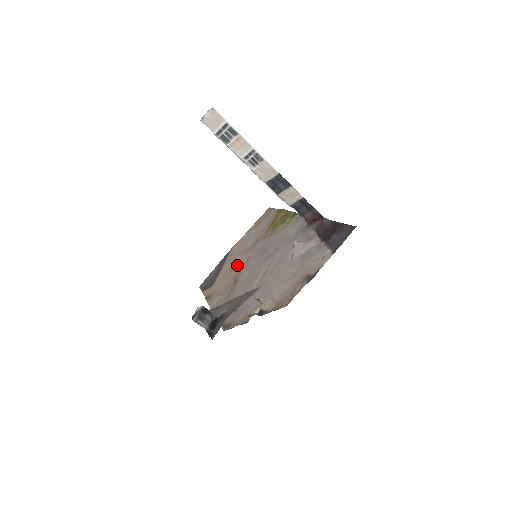
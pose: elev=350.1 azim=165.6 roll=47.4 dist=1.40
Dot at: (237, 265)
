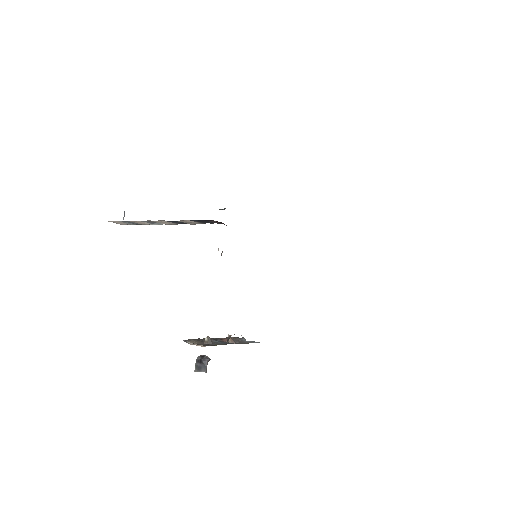
Dot at: occluded
